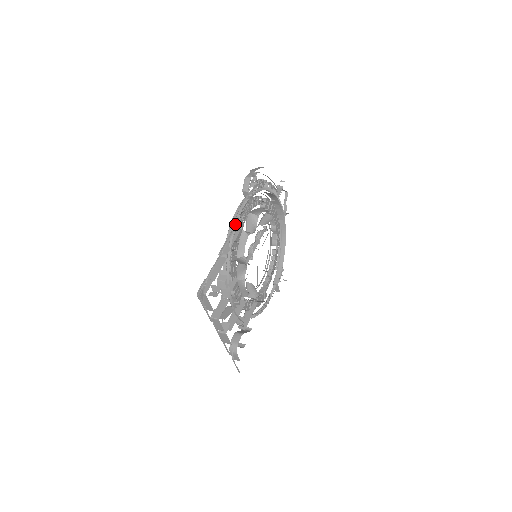
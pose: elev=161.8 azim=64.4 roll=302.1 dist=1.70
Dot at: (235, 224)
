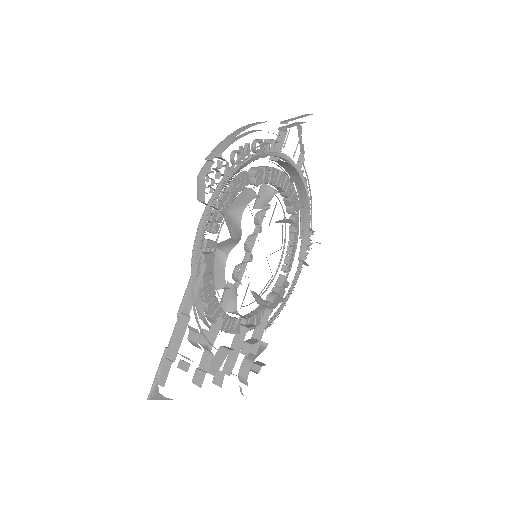
Dot at: (193, 264)
